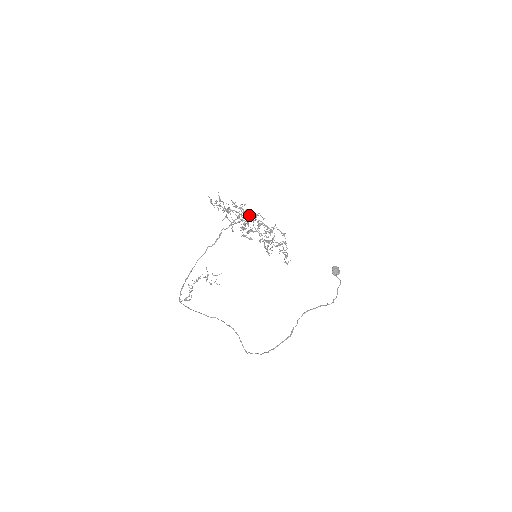
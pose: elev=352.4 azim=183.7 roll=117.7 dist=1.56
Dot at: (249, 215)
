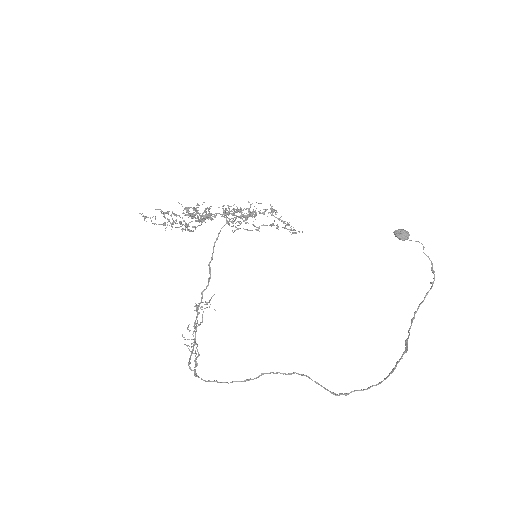
Dot at: occluded
